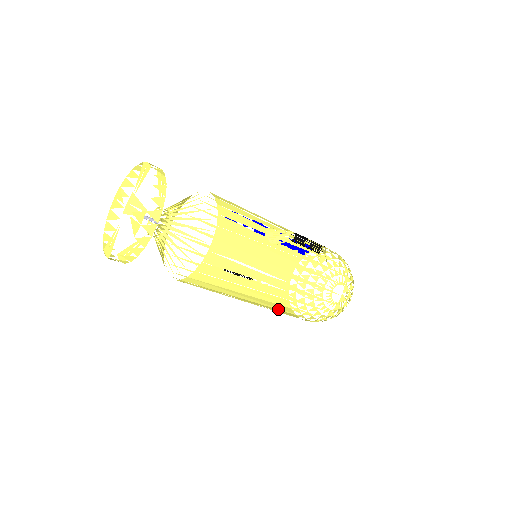
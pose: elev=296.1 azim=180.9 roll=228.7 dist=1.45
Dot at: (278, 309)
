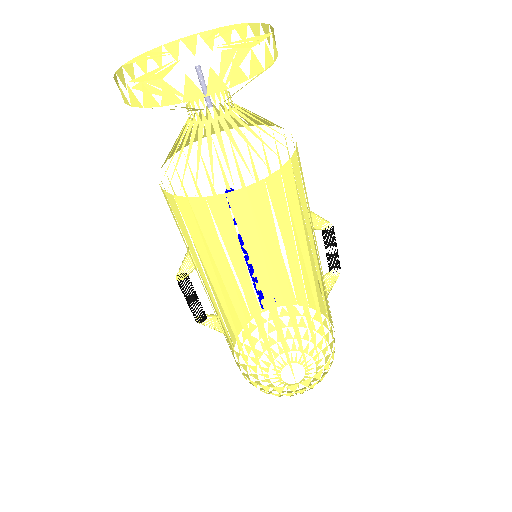
Dot at: (279, 335)
